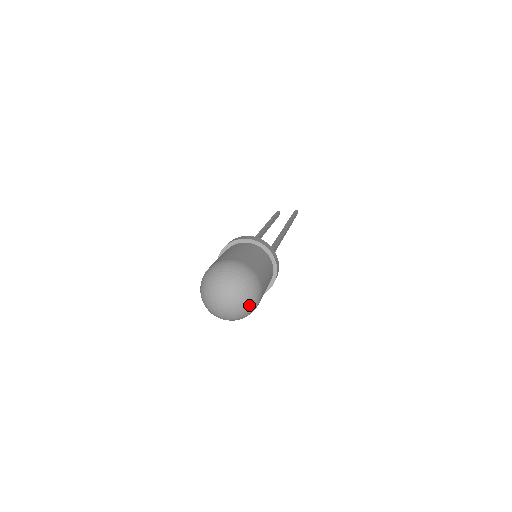
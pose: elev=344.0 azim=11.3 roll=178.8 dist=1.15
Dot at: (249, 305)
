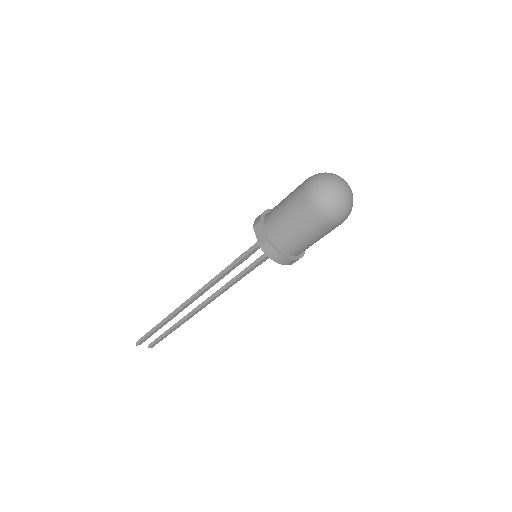
Dot at: occluded
